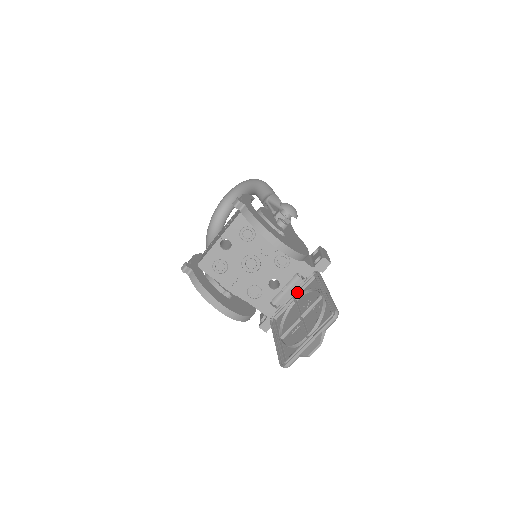
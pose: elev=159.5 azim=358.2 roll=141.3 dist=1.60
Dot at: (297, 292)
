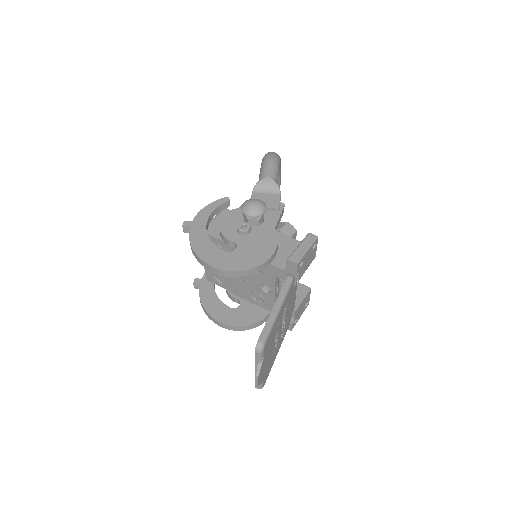
Dot at: occluded
